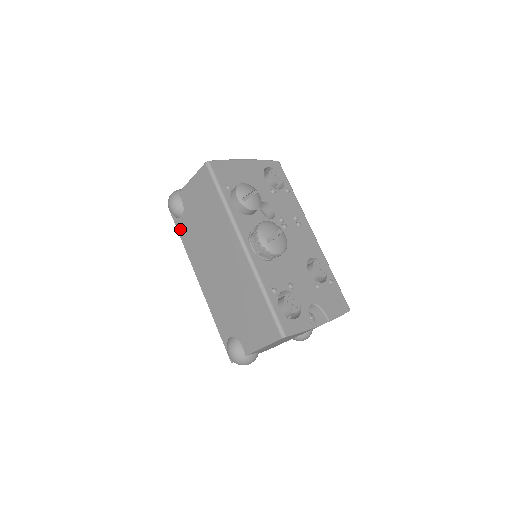
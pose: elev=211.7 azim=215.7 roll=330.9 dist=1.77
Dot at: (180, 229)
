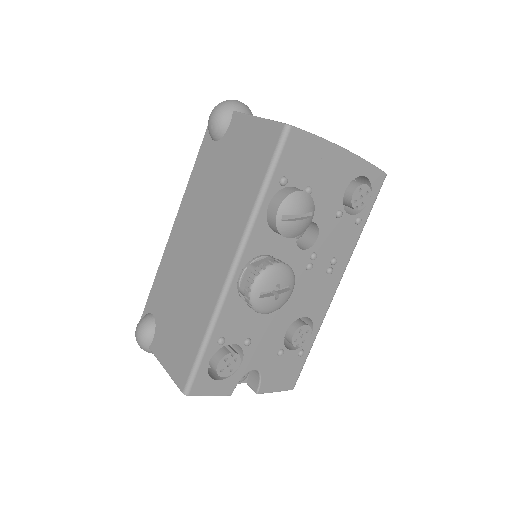
Dot at: (203, 151)
